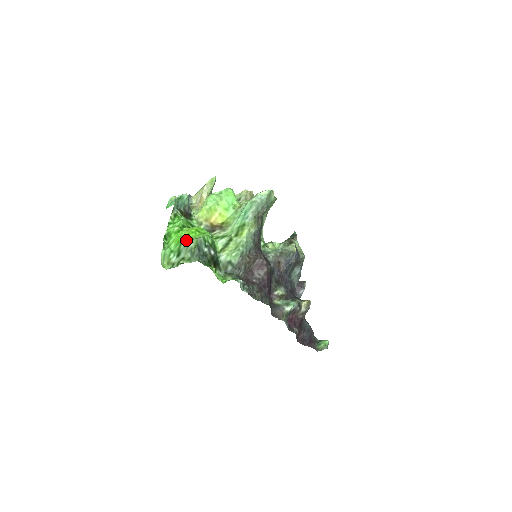
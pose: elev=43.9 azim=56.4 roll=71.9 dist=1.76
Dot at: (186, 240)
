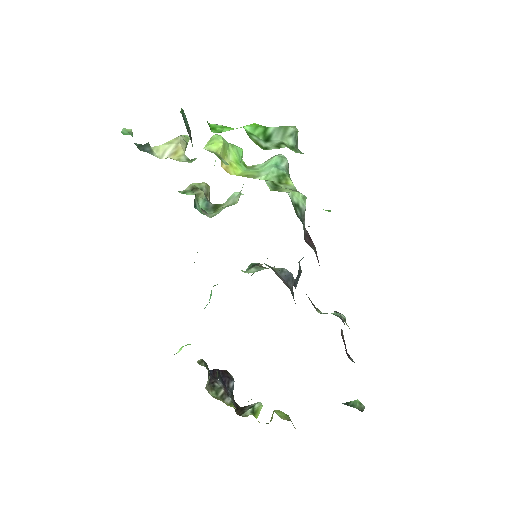
Dot at: (269, 127)
